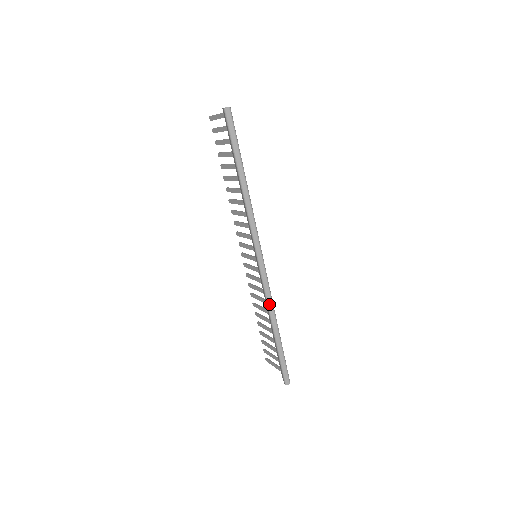
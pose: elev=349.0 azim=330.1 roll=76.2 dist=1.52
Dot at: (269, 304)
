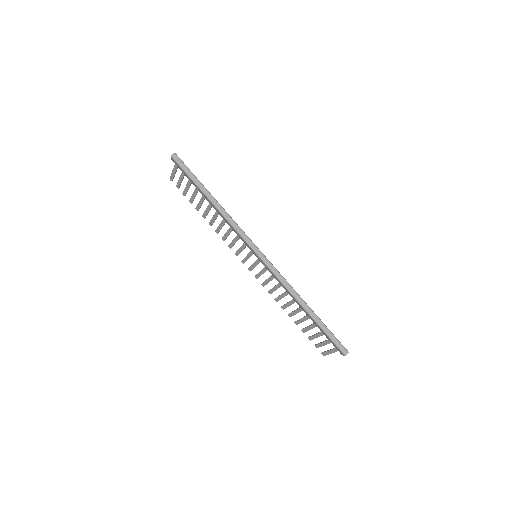
Dot at: (287, 287)
